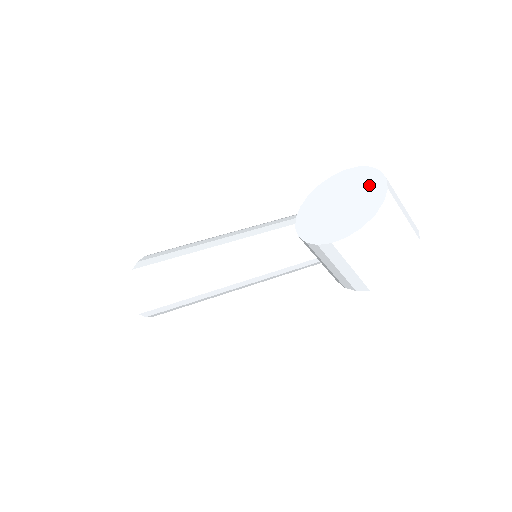
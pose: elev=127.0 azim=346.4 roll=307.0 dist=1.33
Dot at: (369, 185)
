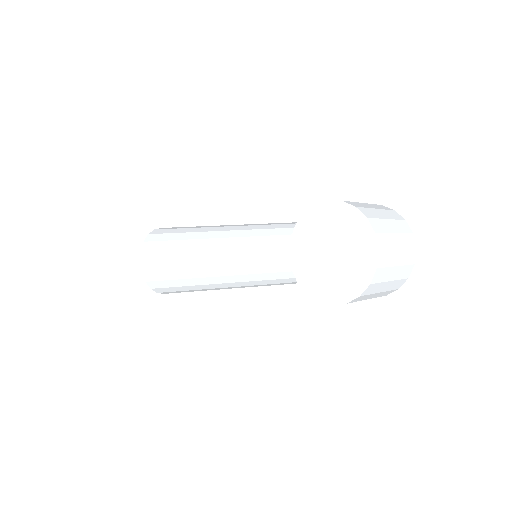
Dot at: (358, 237)
